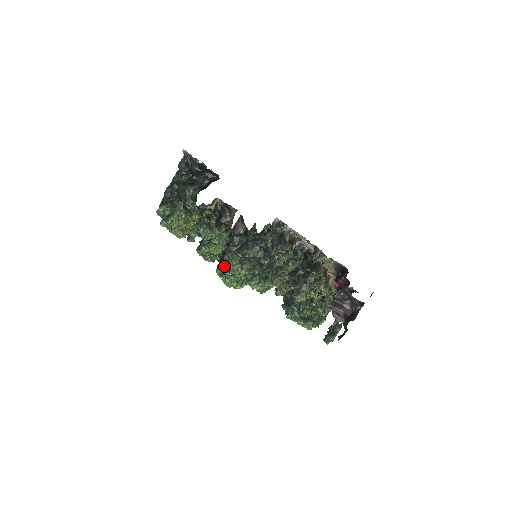
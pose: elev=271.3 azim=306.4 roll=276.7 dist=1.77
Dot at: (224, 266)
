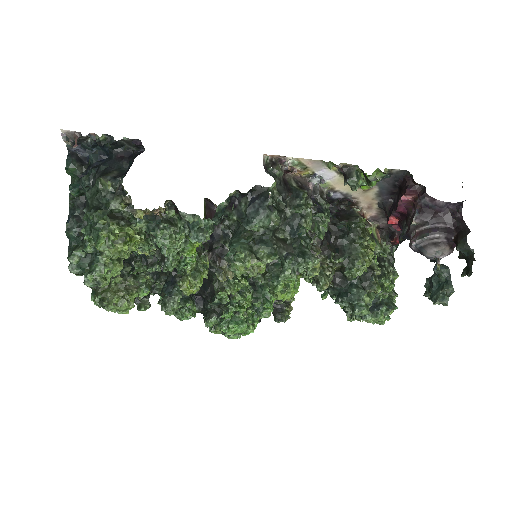
Dot at: (214, 309)
